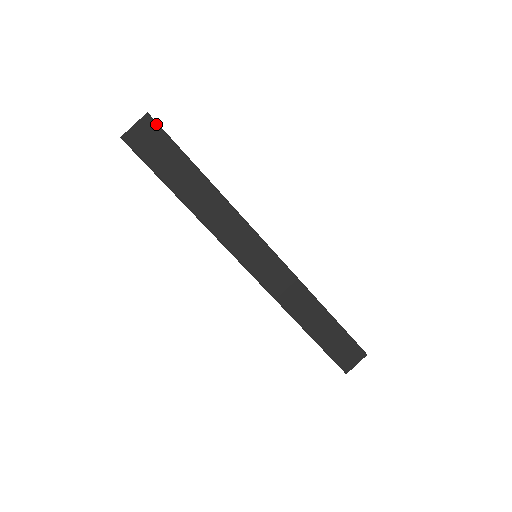
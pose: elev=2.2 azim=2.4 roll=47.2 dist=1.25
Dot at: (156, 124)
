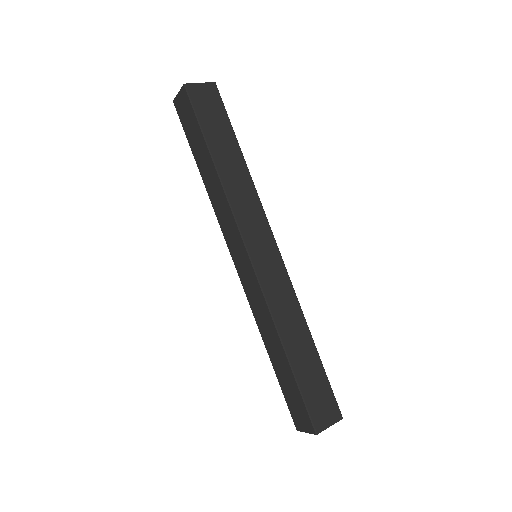
Dot at: (188, 96)
